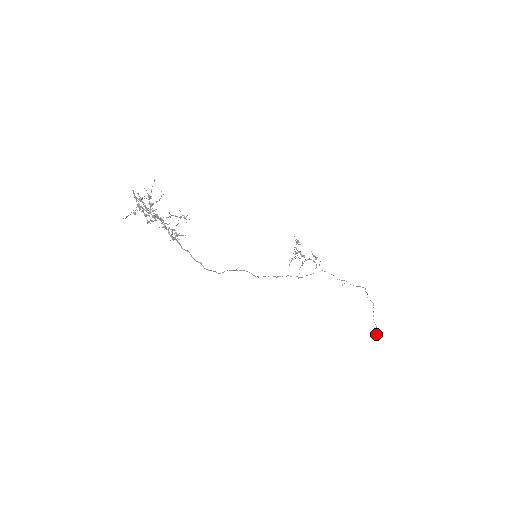
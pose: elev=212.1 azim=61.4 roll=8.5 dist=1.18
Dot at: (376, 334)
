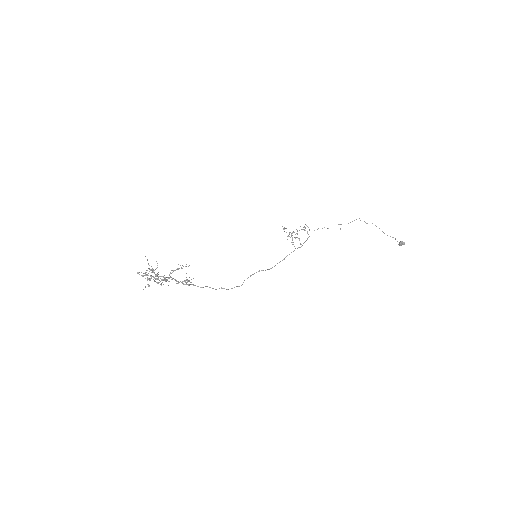
Dot at: (399, 243)
